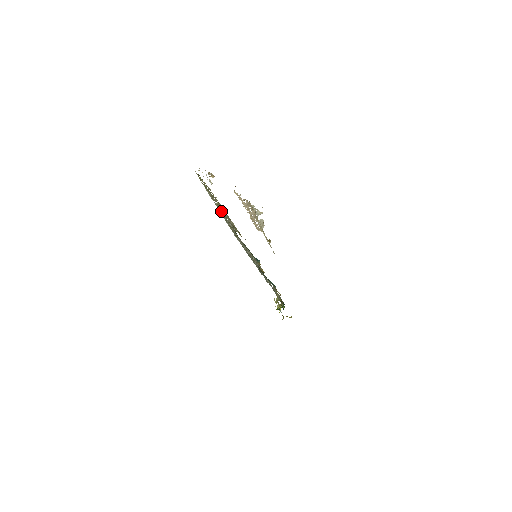
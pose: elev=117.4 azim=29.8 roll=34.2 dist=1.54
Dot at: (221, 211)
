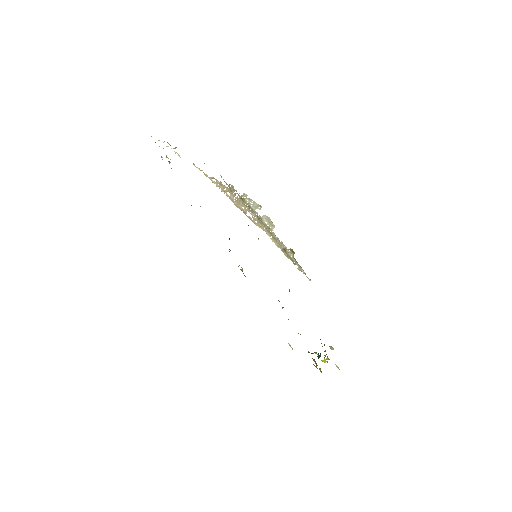
Dot at: occluded
